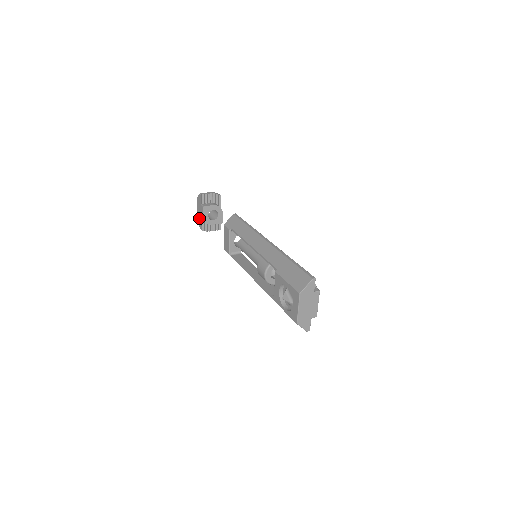
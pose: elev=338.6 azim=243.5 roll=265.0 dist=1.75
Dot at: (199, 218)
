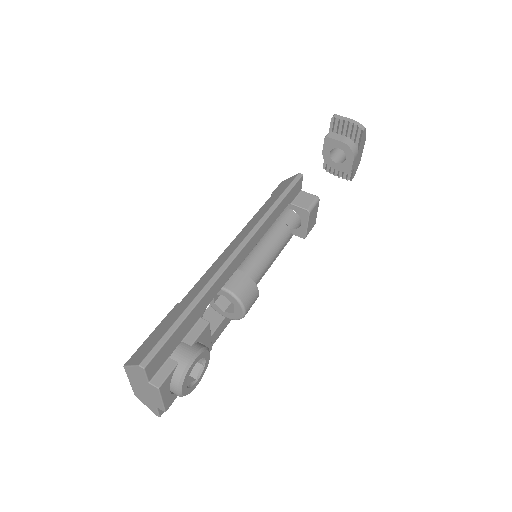
Dot at: occluded
